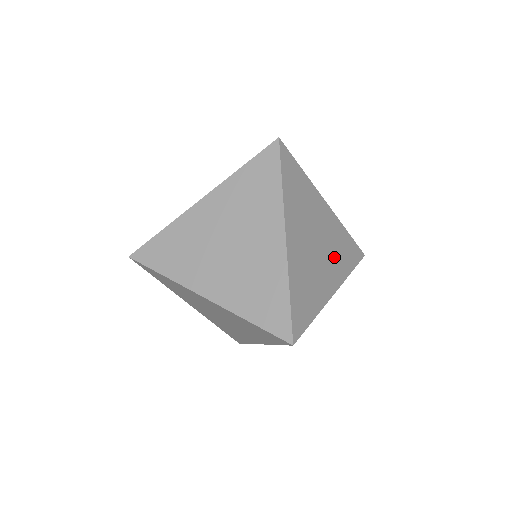
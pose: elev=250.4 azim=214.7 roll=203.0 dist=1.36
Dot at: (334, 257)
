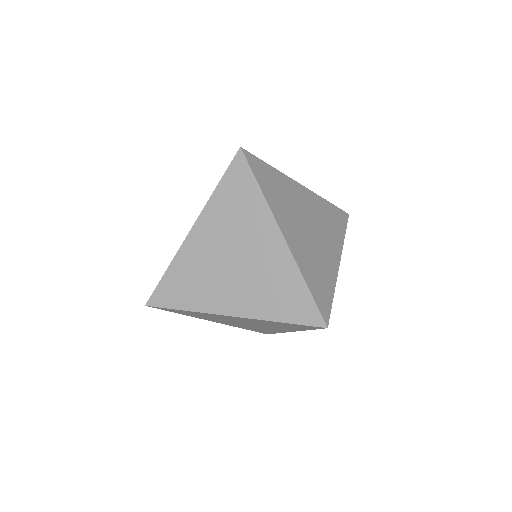
Dot at: (309, 253)
